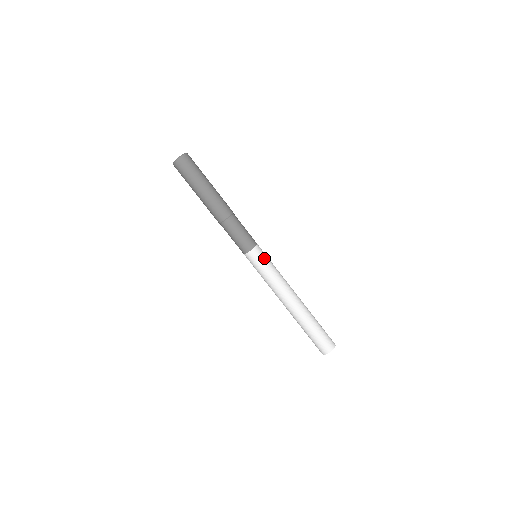
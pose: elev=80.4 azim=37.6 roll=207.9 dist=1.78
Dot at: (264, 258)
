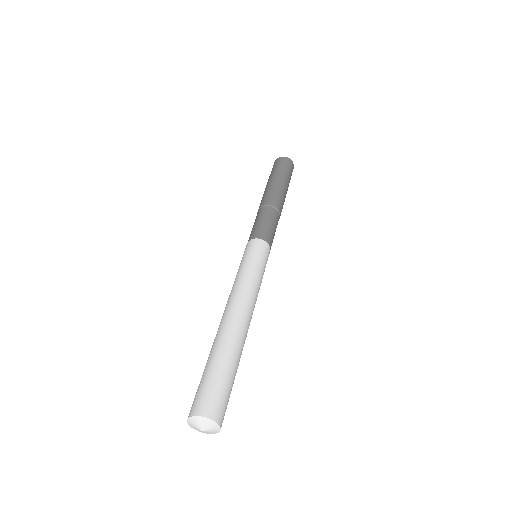
Dot at: (264, 257)
